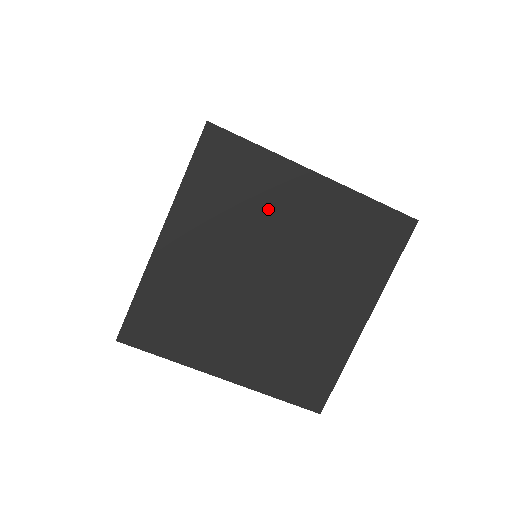
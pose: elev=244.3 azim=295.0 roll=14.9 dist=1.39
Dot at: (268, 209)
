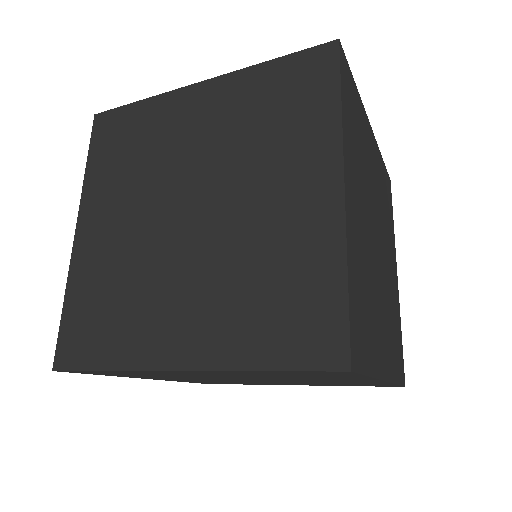
Dot at: (183, 375)
